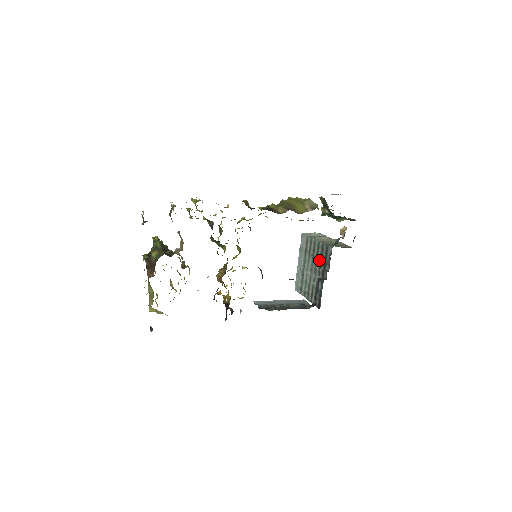
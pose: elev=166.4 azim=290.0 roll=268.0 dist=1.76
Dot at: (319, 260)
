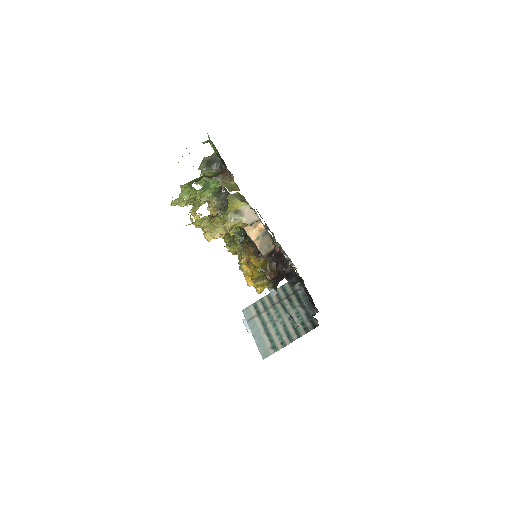
Dot at: (286, 298)
